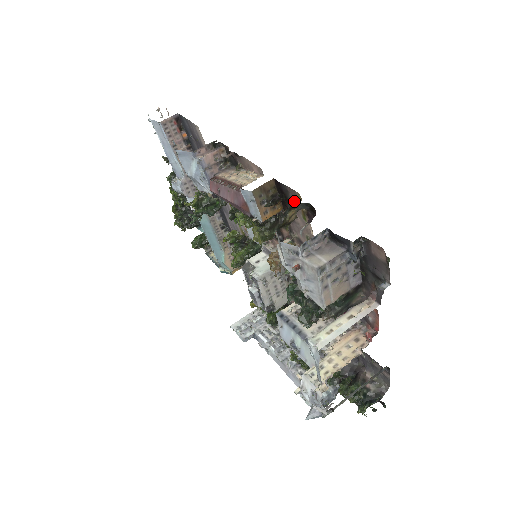
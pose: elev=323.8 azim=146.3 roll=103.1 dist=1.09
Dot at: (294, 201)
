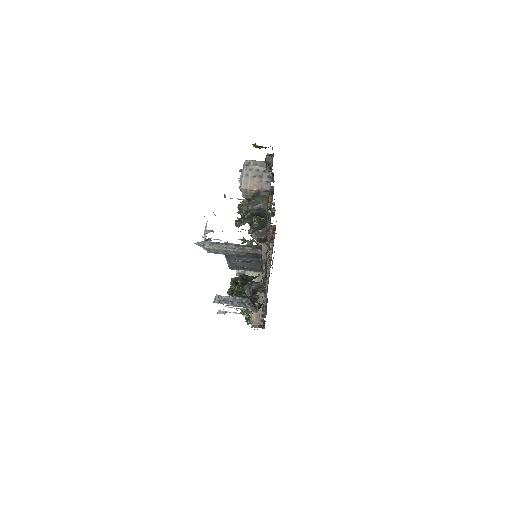
Dot at: occluded
